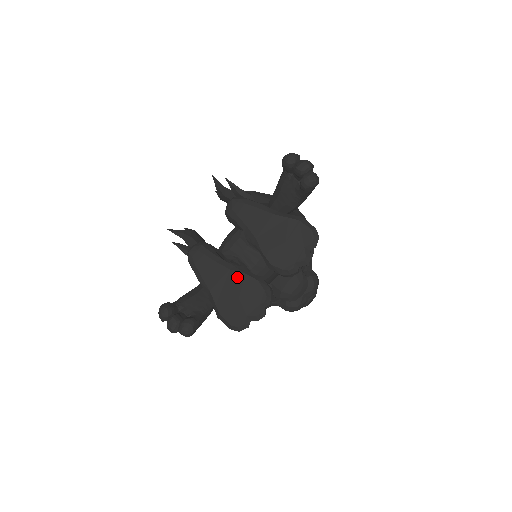
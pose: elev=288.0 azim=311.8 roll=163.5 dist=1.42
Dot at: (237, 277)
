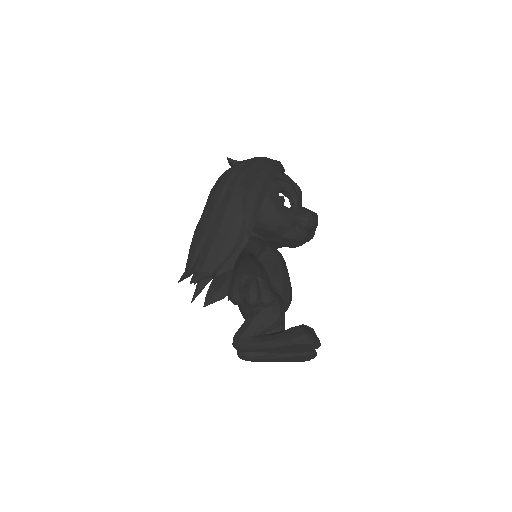
Dot at: (283, 358)
